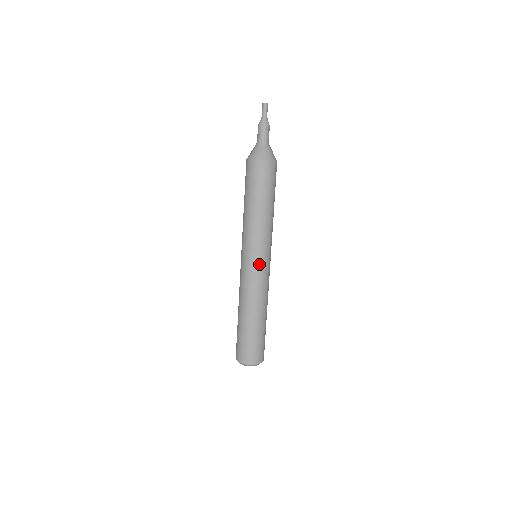
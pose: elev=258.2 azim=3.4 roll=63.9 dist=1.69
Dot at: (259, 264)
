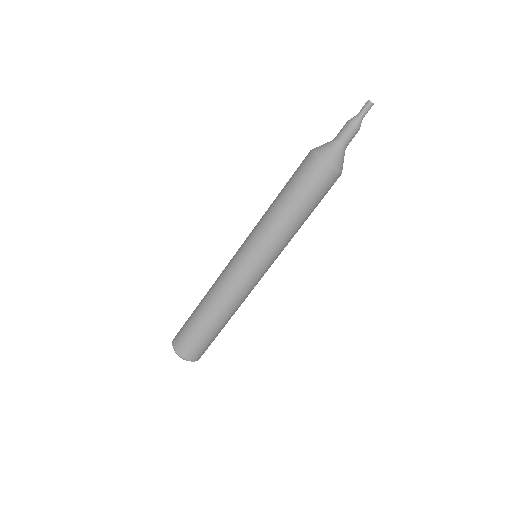
Dot at: (265, 272)
